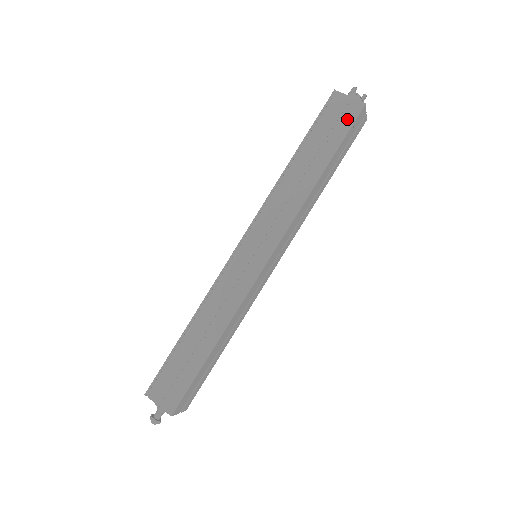
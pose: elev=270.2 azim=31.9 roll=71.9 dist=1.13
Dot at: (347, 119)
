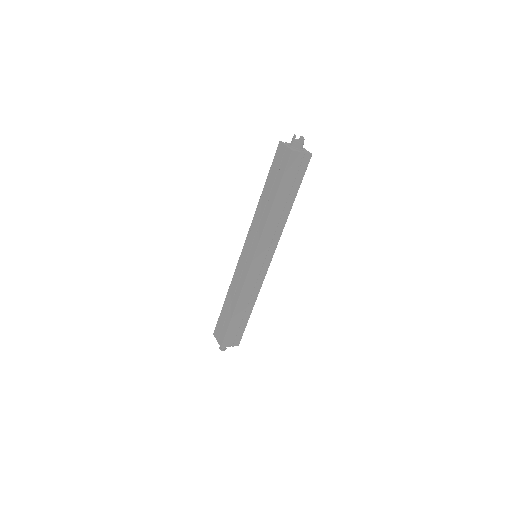
Dot at: (284, 163)
